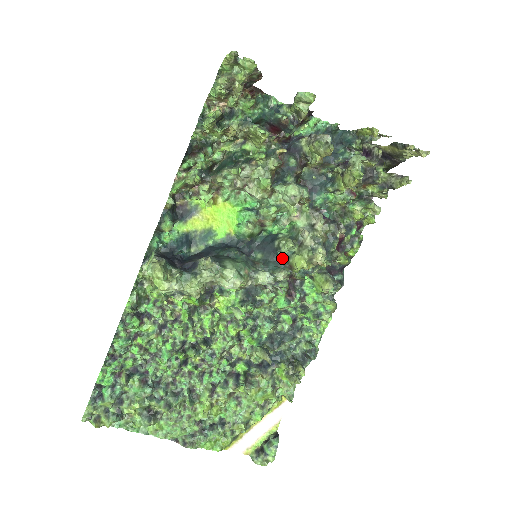
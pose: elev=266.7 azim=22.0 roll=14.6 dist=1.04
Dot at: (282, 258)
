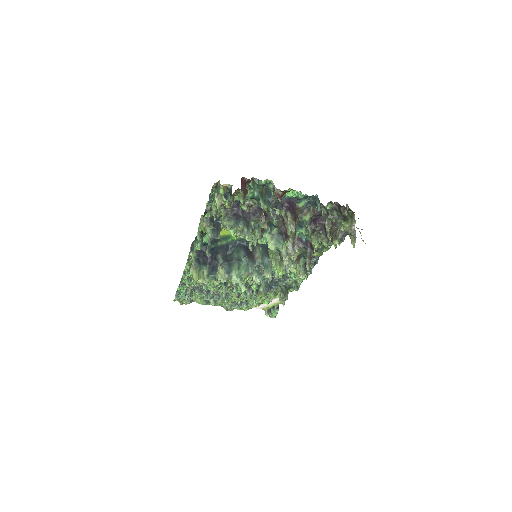
Dot at: occluded
